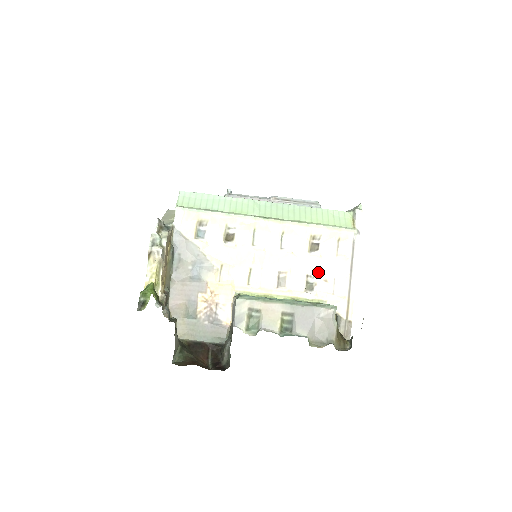
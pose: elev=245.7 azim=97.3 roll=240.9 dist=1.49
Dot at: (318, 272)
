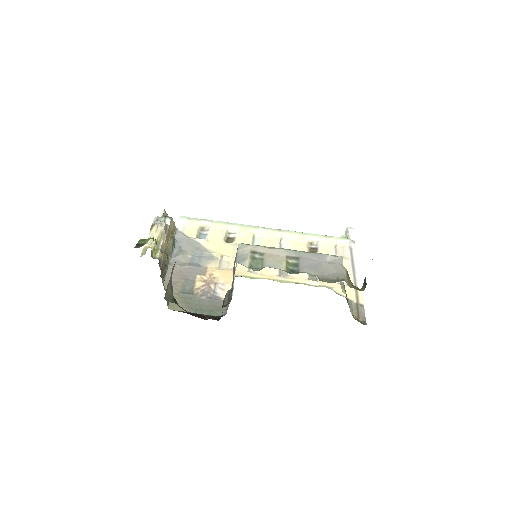
Dot at: occluded
